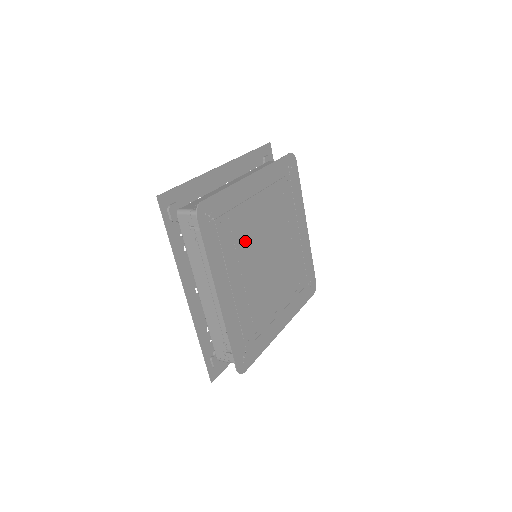
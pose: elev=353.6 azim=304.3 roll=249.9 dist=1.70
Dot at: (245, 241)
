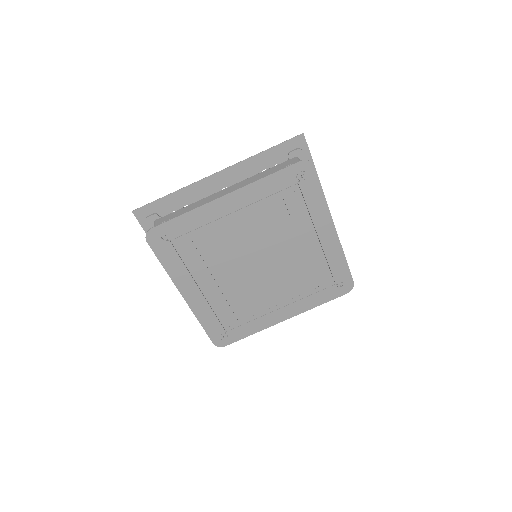
Dot at: (218, 253)
